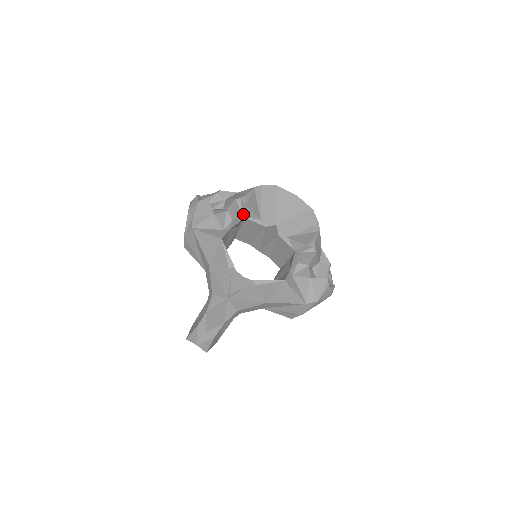
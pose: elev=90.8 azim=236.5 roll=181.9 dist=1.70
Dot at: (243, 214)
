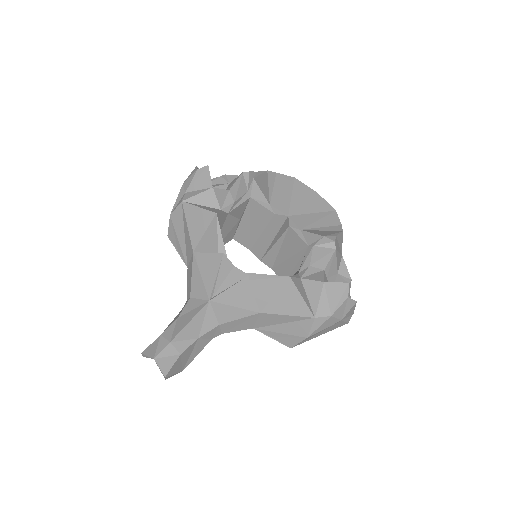
Dot at: (249, 191)
